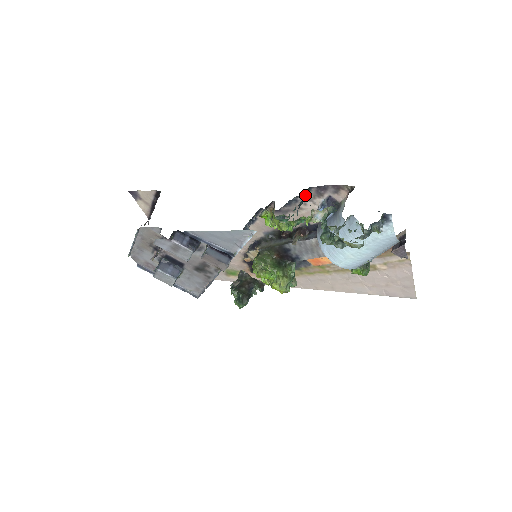
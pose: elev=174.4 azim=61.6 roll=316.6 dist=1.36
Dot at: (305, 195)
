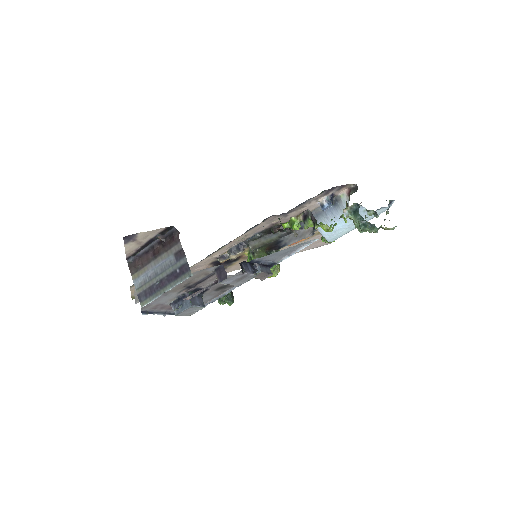
Dot at: (315, 197)
